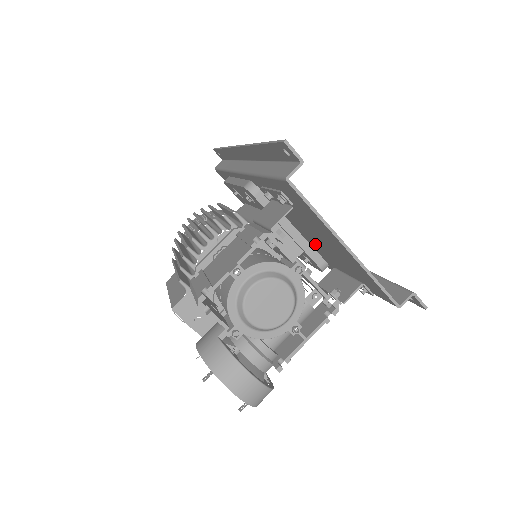
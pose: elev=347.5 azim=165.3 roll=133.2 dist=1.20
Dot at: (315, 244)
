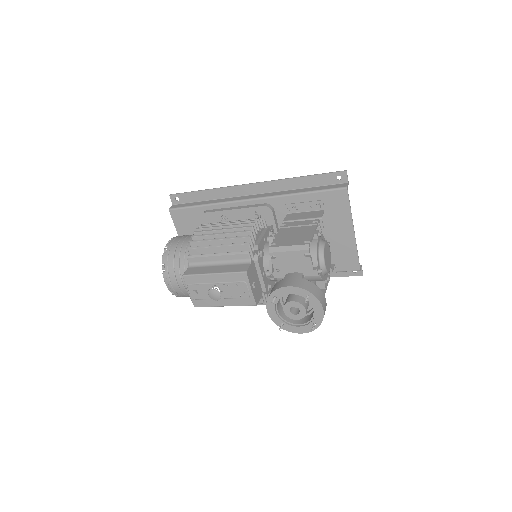
Dot at: occluded
